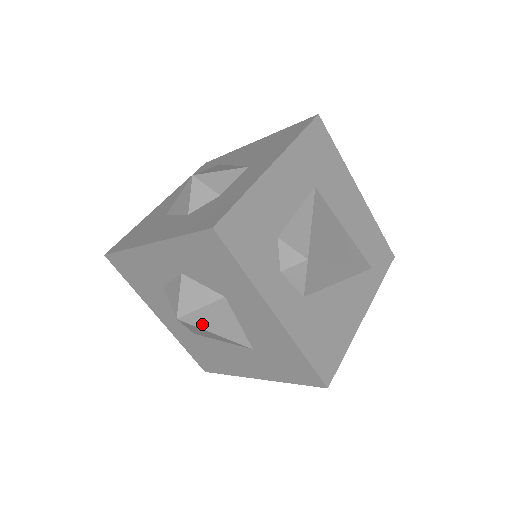
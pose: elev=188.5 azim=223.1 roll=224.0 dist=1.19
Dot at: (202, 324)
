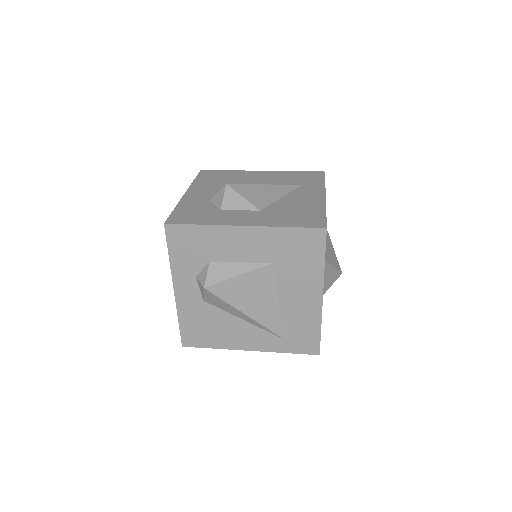
Dot at: occluded
